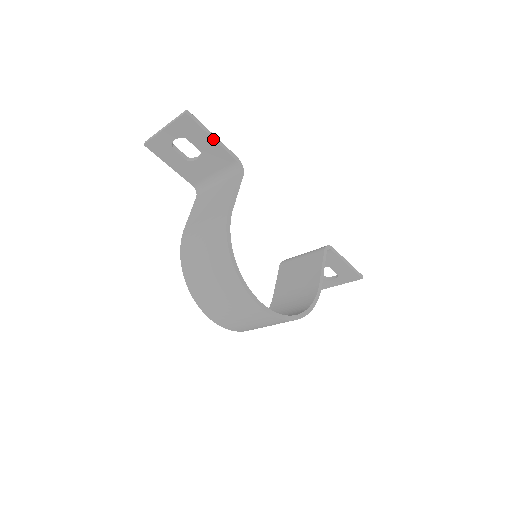
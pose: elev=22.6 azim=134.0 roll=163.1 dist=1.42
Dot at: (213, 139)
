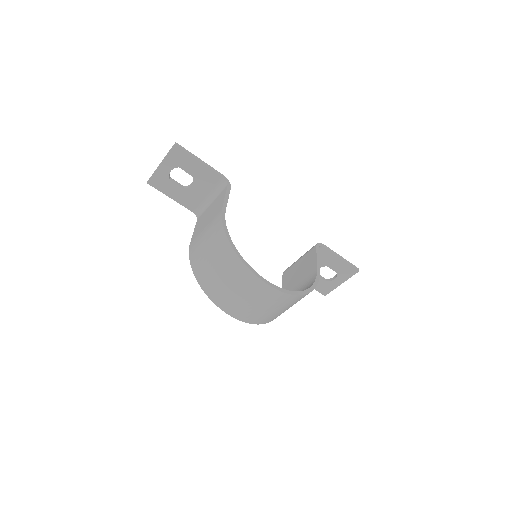
Dot at: (200, 162)
